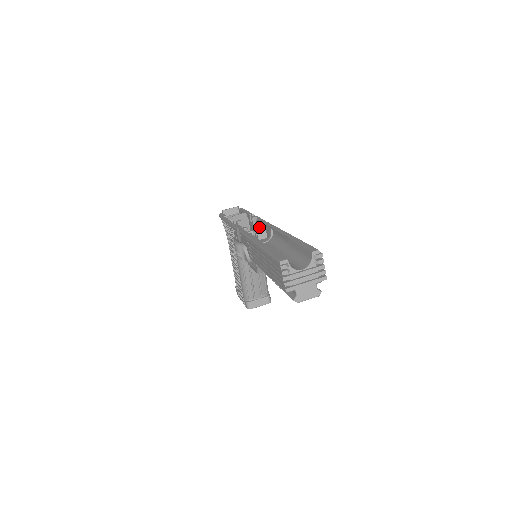
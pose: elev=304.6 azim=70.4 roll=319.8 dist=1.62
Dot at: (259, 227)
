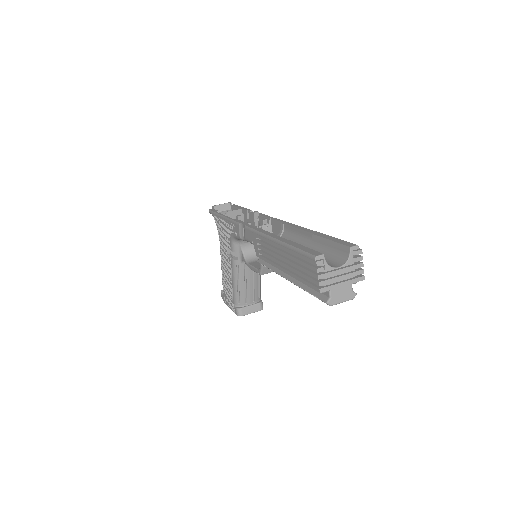
Dot at: (264, 223)
